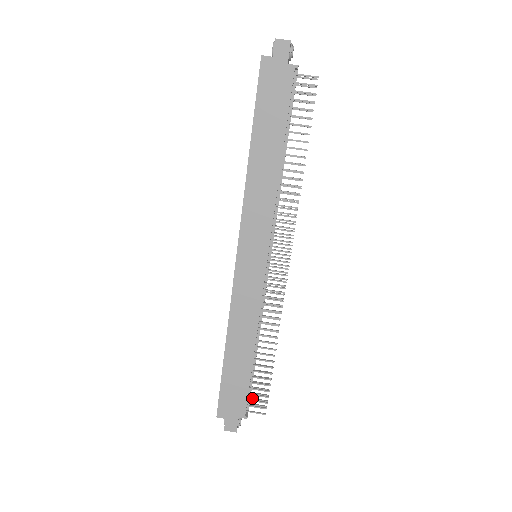
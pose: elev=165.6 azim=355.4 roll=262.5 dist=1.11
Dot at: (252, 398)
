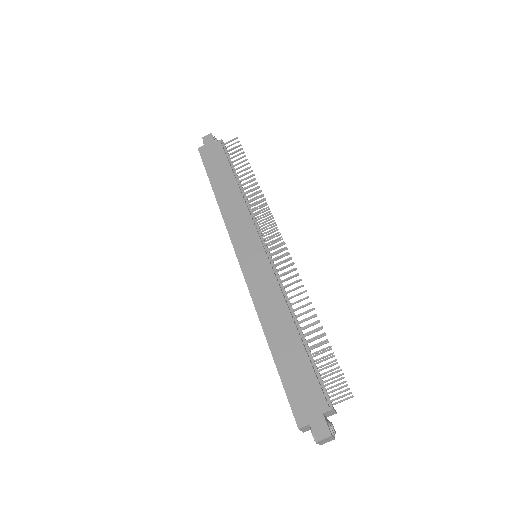
Dot at: (331, 395)
